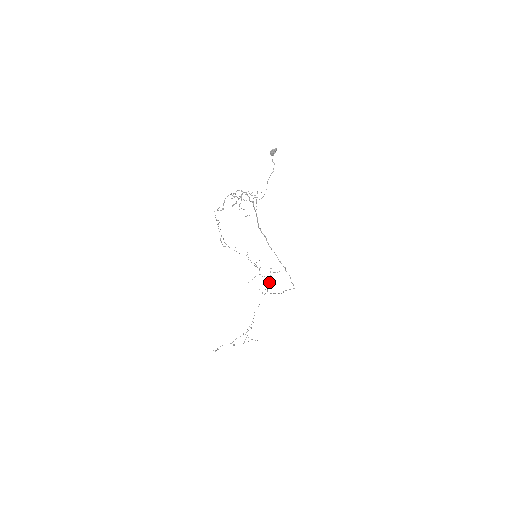
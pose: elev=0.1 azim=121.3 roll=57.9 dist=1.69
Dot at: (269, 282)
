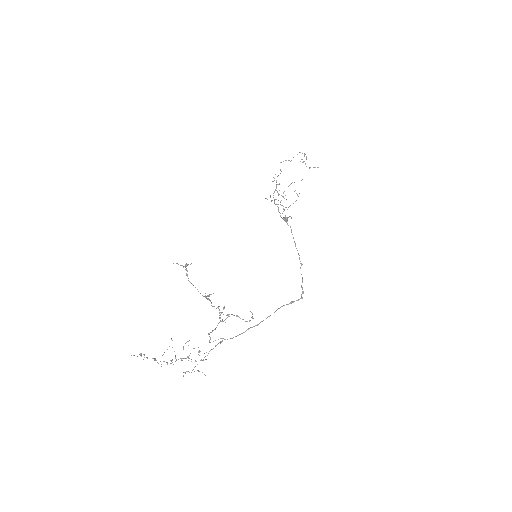
Dot at: occluded
